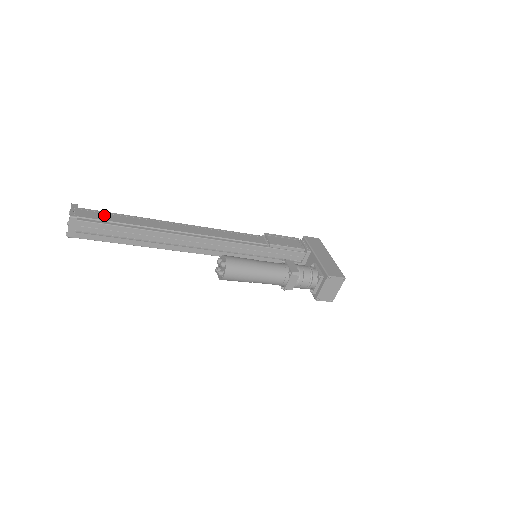
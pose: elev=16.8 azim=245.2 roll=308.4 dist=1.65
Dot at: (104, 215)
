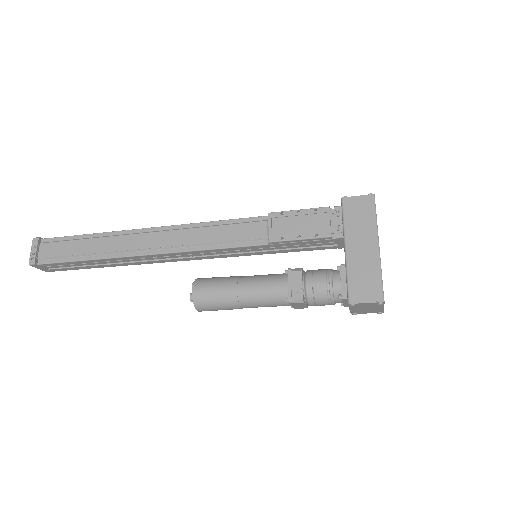
Dot at: (64, 246)
